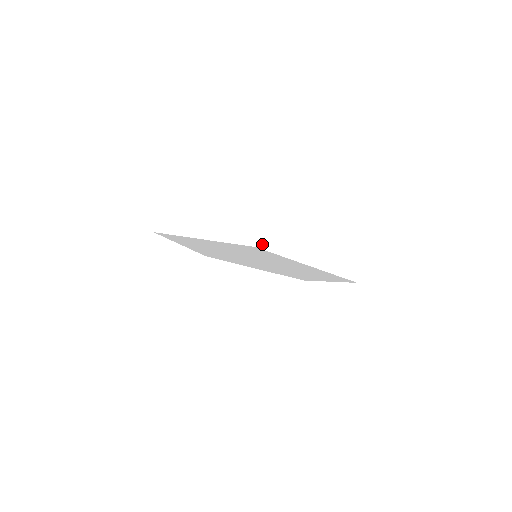
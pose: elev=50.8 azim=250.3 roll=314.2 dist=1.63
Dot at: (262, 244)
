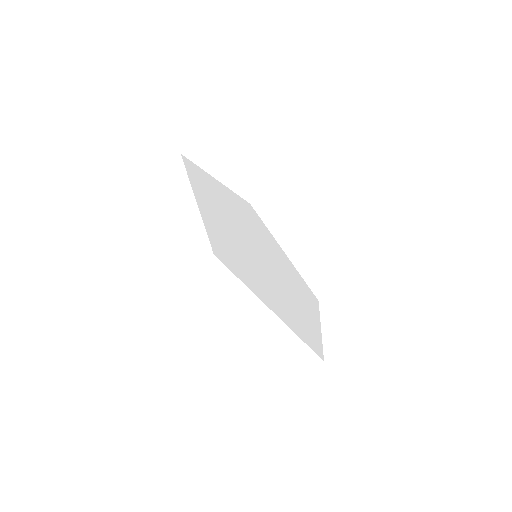
Dot at: (212, 266)
